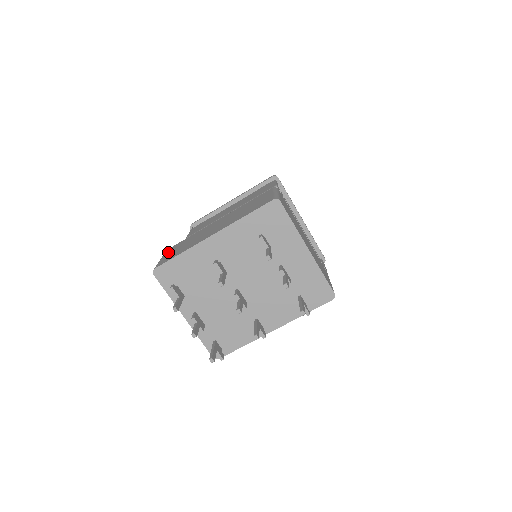
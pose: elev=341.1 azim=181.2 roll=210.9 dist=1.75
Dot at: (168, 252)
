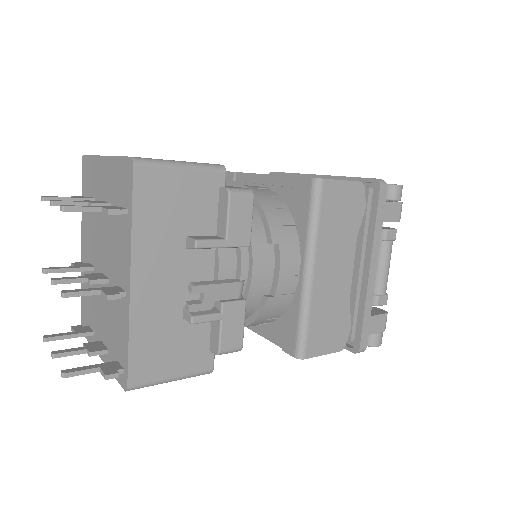
Dot at: occluded
